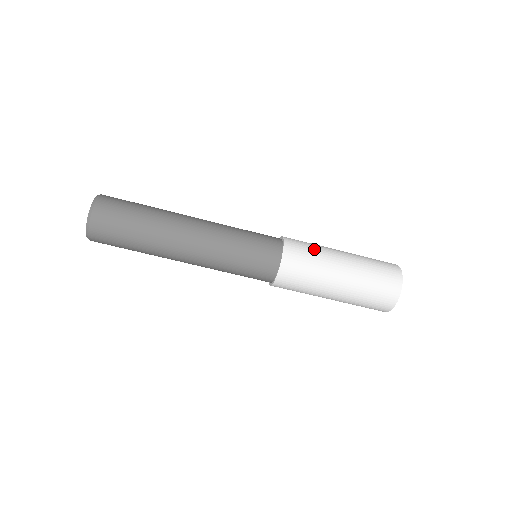
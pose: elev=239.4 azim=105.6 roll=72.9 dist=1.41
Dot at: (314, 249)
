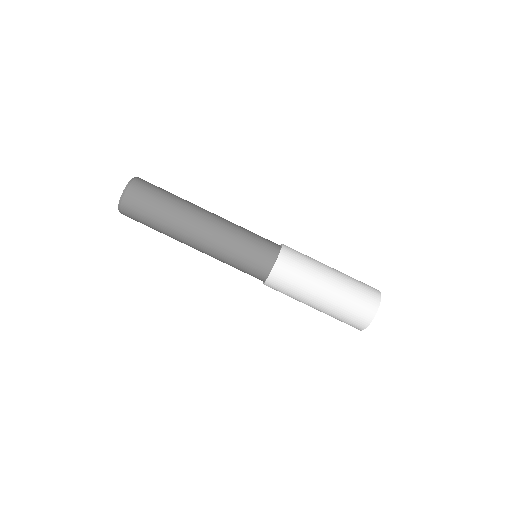
Dot at: occluded
